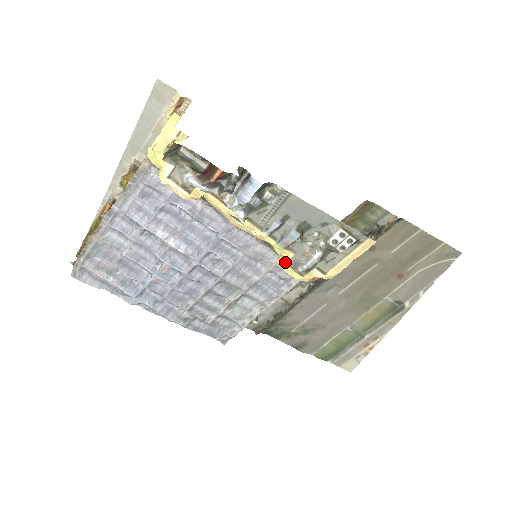
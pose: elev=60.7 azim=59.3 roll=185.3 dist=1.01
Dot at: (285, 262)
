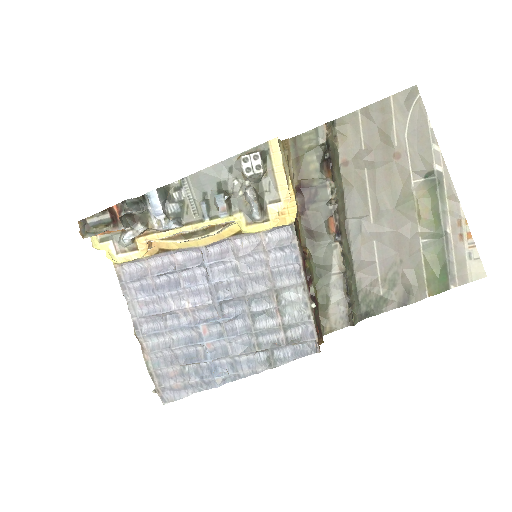
Dot at: (244, 225)
